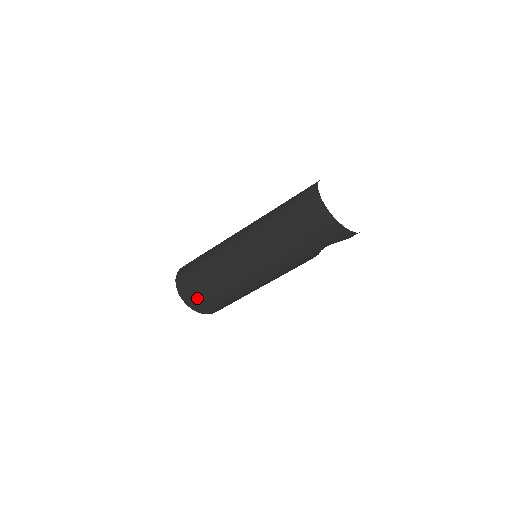
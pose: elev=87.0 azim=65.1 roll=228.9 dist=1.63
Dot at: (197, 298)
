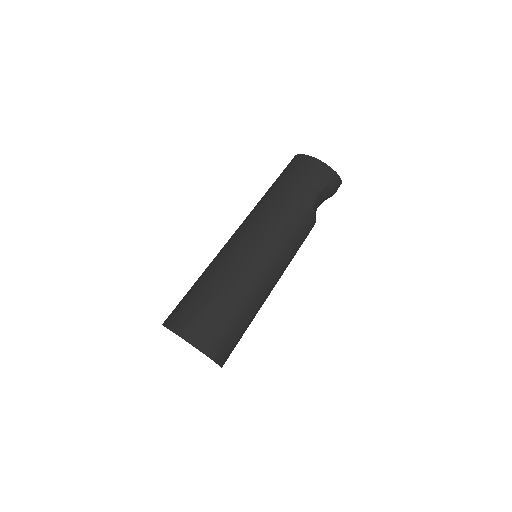
Dot at: (195, 316)
